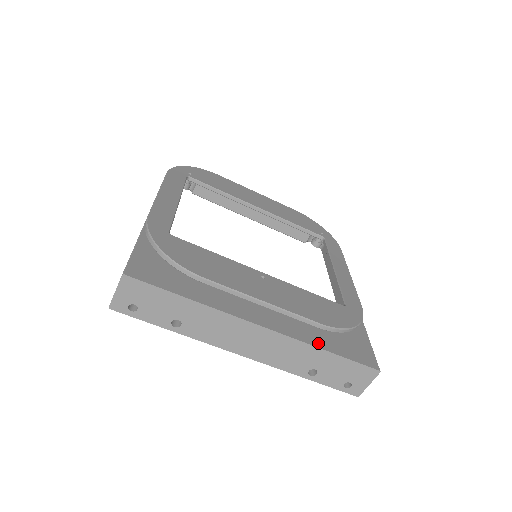
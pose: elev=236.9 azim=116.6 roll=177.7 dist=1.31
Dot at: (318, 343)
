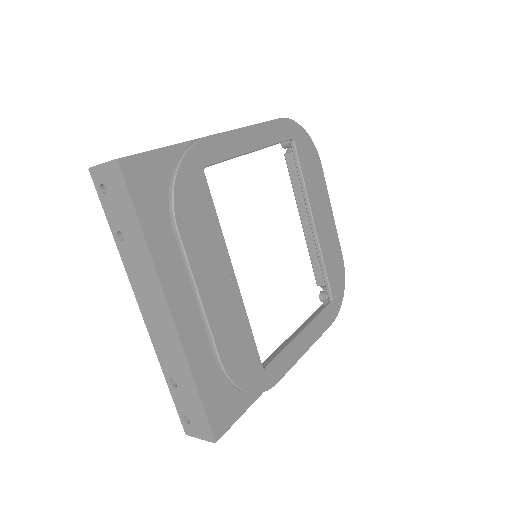
Dot at: (198, 372)
